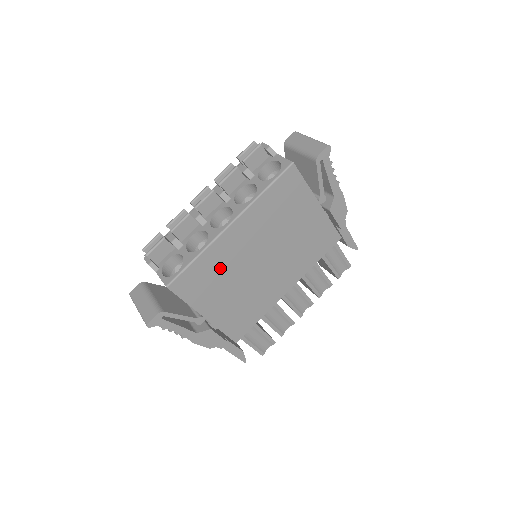
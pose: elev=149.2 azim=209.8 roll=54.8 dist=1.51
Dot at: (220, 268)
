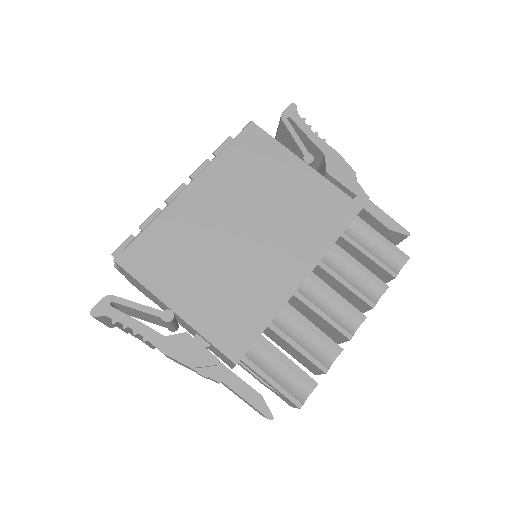
Dot at: (184, 240)
